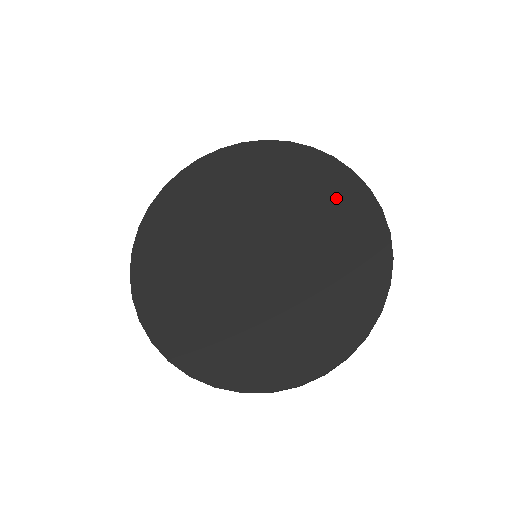
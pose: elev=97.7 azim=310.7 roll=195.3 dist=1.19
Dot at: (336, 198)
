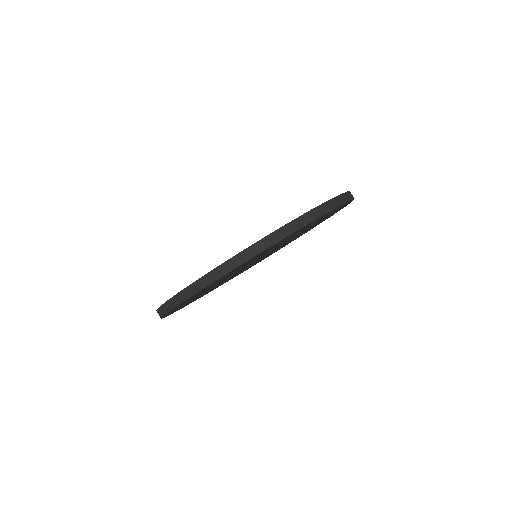
Dot at: occluded
